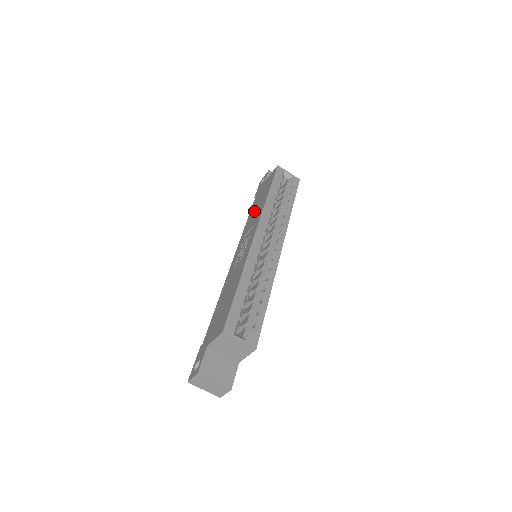
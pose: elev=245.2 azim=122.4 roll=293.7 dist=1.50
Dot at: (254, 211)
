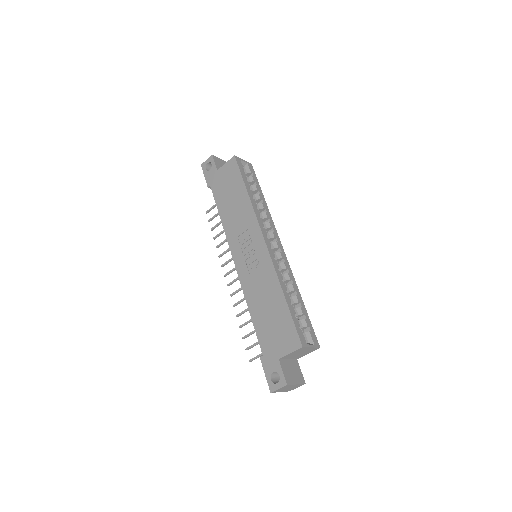
Dot at: (230, 208)
